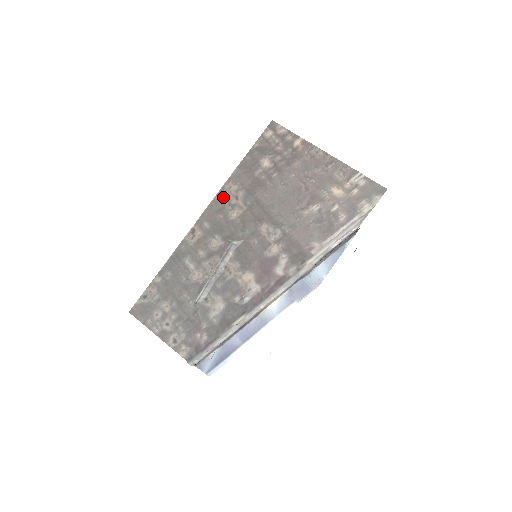
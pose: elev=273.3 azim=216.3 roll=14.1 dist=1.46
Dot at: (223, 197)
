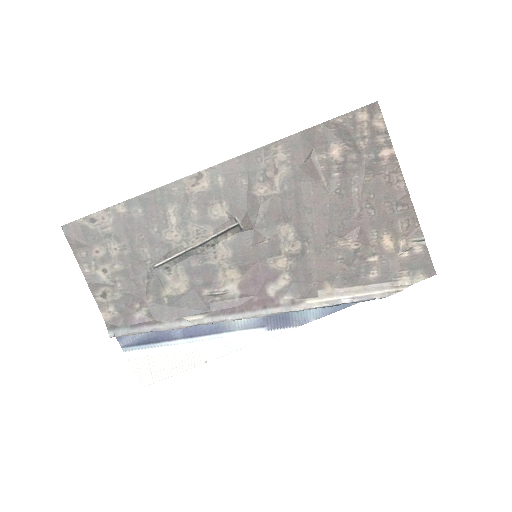
Dot at: (261, 159)
